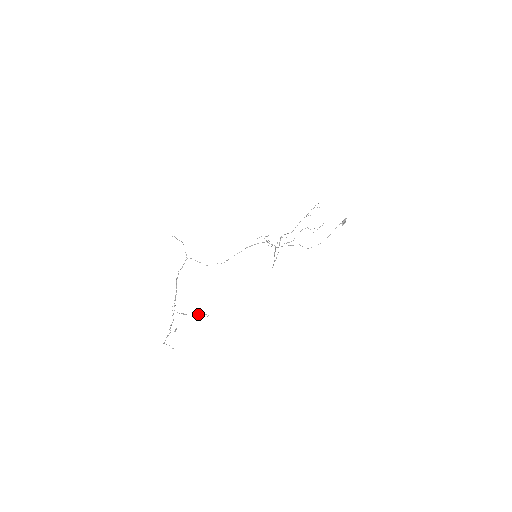
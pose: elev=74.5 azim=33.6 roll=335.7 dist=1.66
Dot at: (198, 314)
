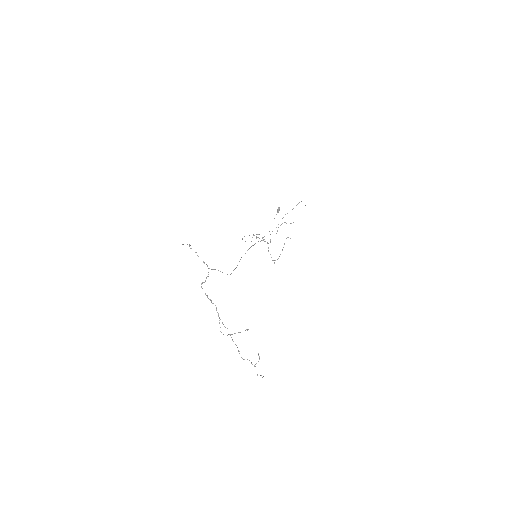
Dot at: occluded
